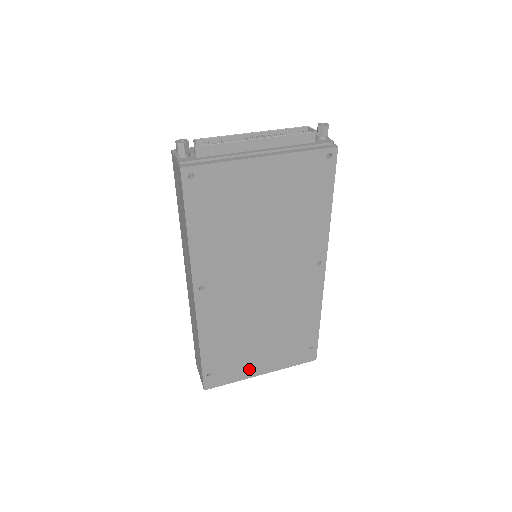
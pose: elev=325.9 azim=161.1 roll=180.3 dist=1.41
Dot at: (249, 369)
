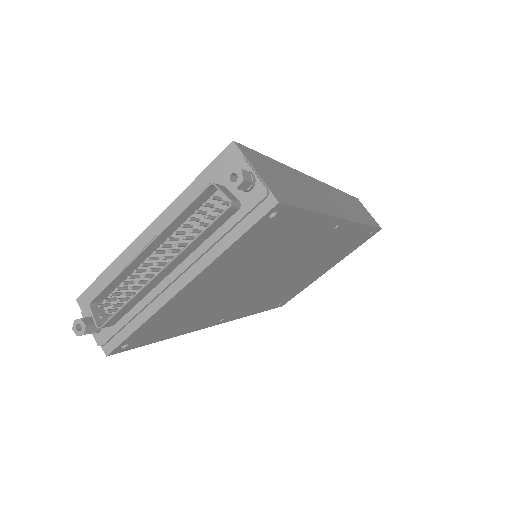
Dot at: (314, 279)
